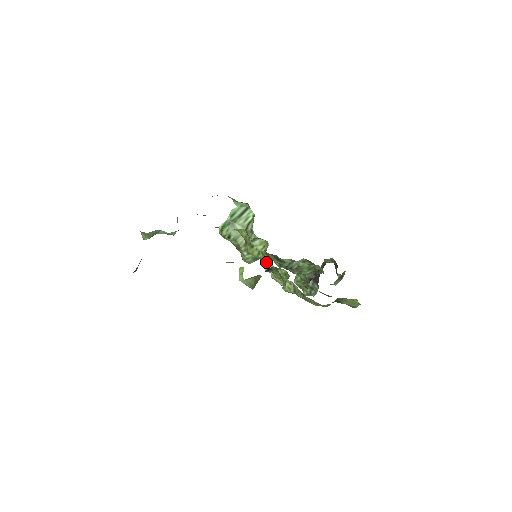
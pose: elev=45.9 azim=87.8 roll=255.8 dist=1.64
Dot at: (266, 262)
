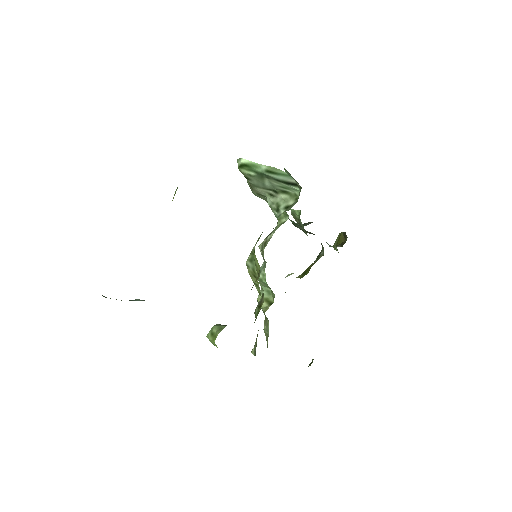
Dot at: occluded
